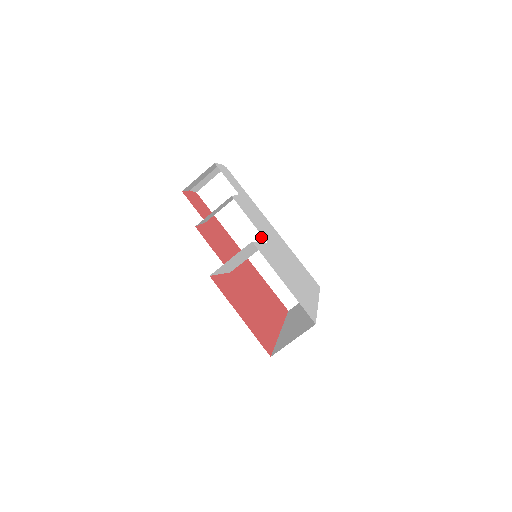
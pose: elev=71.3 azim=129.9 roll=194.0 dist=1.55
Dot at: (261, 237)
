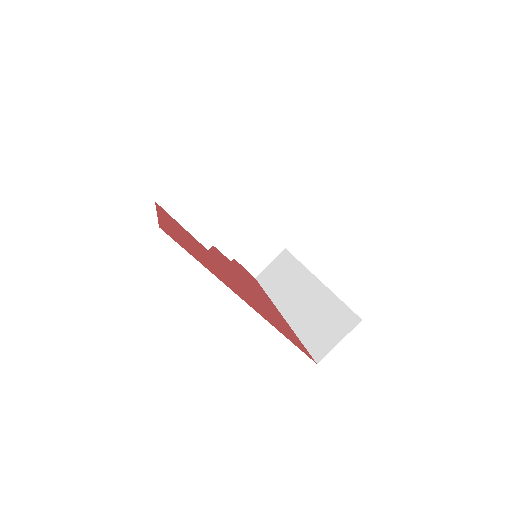
Dot at: (302, 291)
